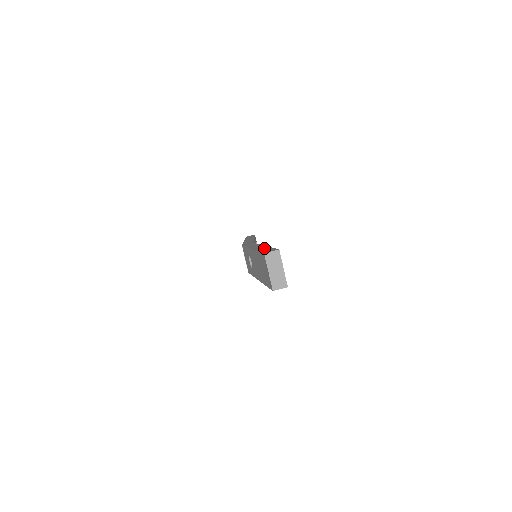
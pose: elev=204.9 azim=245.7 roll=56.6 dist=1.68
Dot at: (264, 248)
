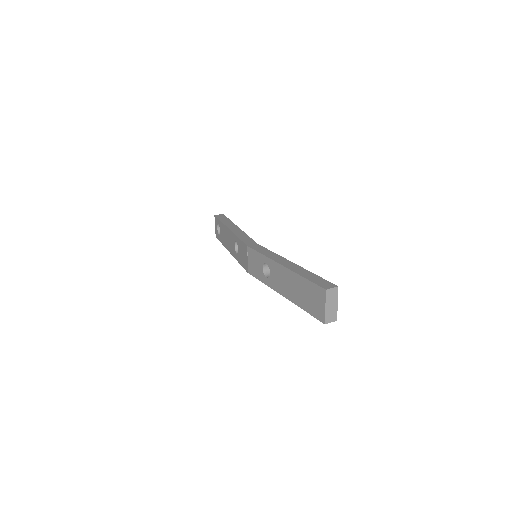
Dot at: (306, 273)
